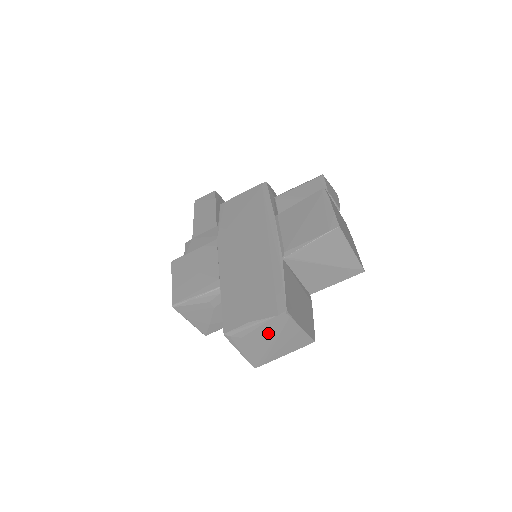
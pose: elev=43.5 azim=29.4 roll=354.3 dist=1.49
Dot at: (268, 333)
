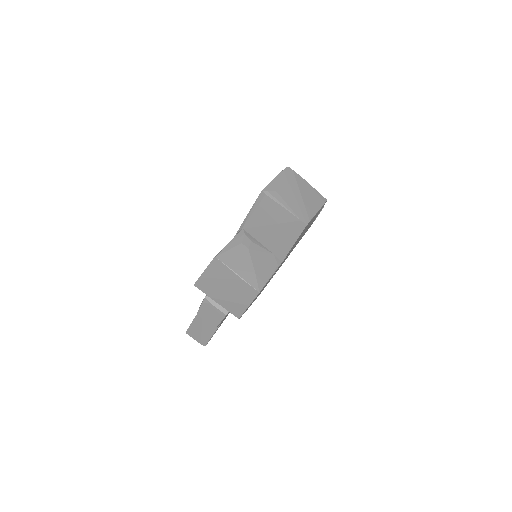
Dot at: (290, 185)
